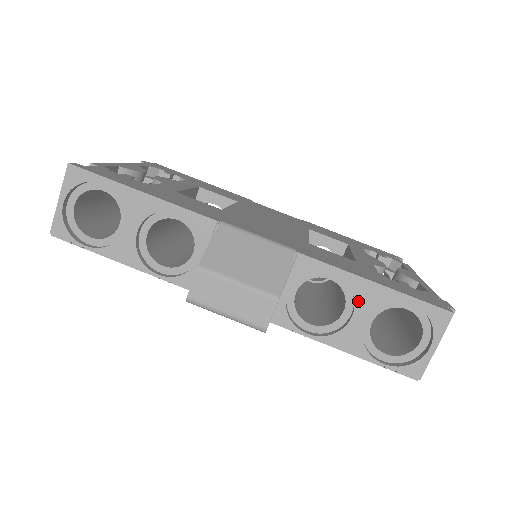
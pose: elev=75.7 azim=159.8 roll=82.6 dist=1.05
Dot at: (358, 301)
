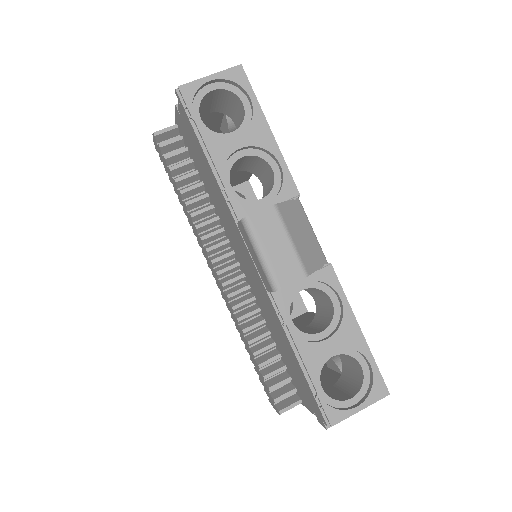
Dot at: (340, 332)
